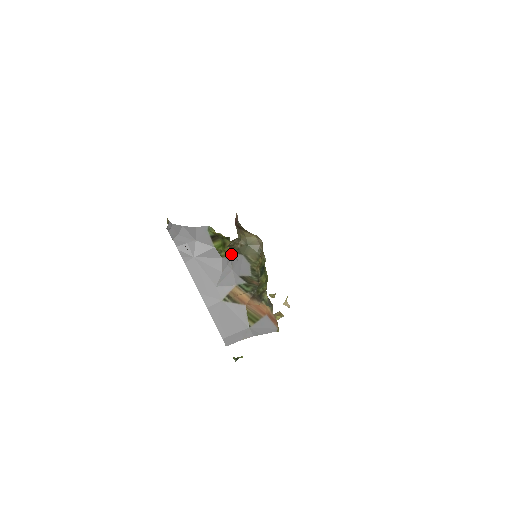
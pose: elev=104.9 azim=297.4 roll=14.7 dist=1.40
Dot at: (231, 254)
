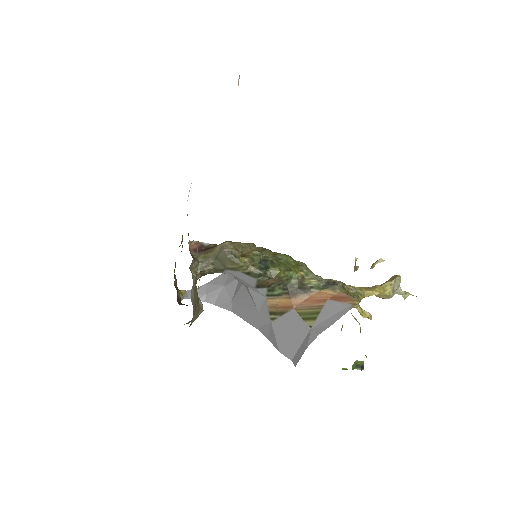
Dot at: occluded
